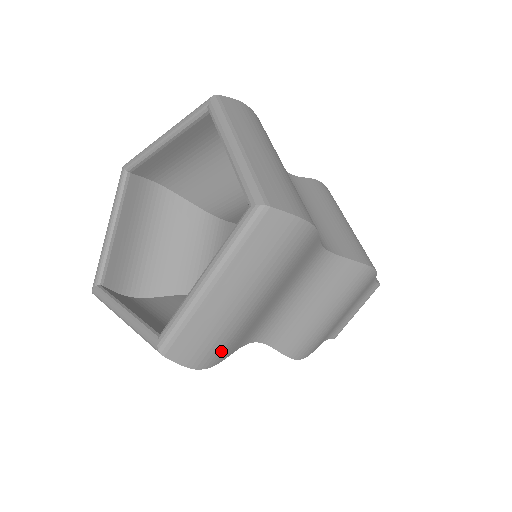
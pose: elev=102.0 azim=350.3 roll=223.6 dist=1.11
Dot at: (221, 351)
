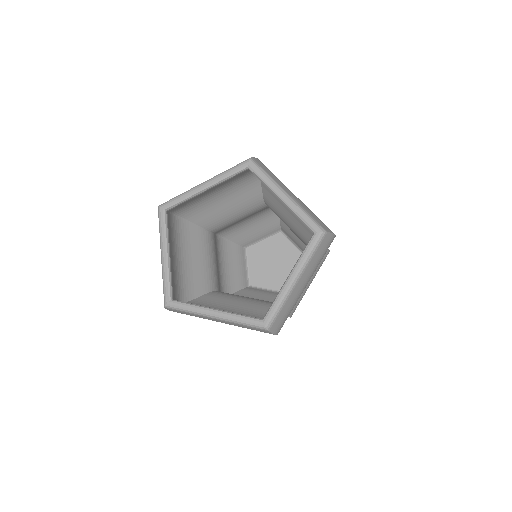
Dot at: occluded
